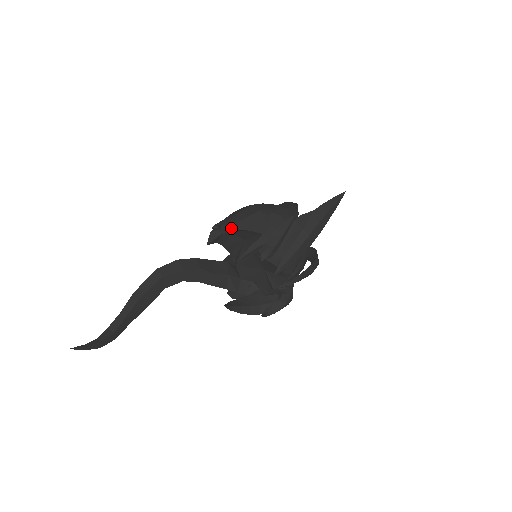
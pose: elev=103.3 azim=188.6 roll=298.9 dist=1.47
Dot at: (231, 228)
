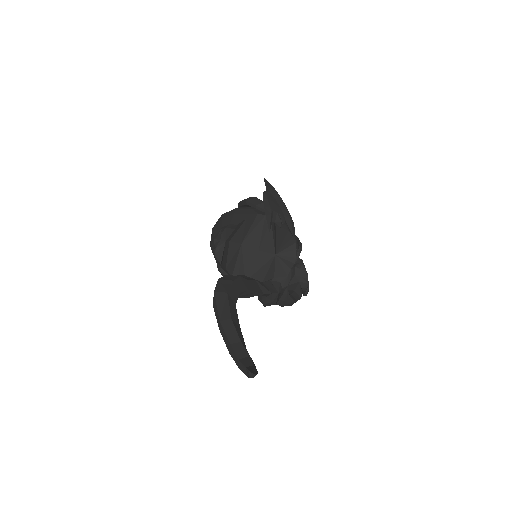
Dot at: (234, 225)
